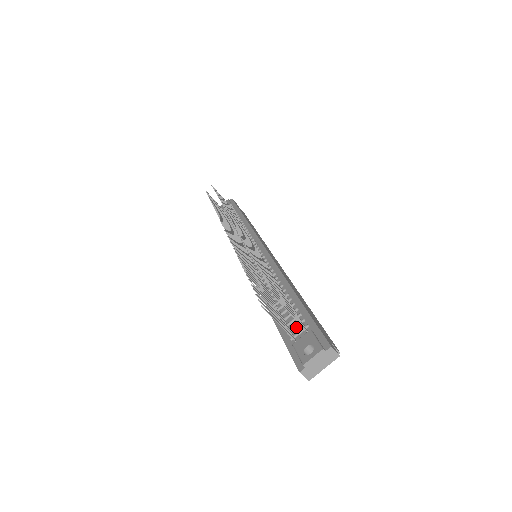
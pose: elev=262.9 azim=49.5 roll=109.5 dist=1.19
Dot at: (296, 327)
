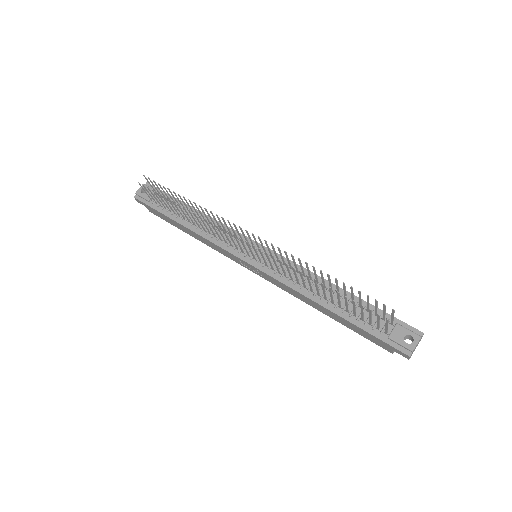
Dot at: occluded
